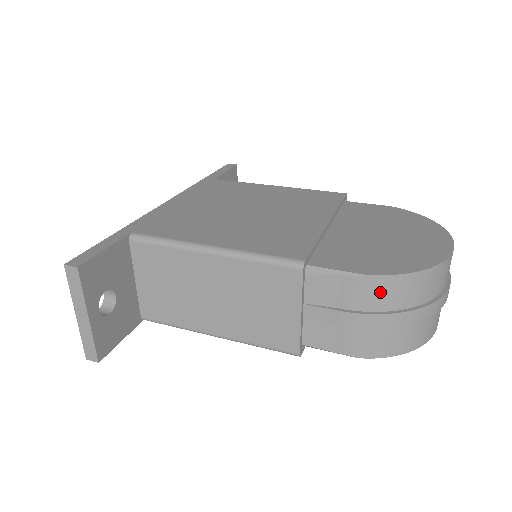
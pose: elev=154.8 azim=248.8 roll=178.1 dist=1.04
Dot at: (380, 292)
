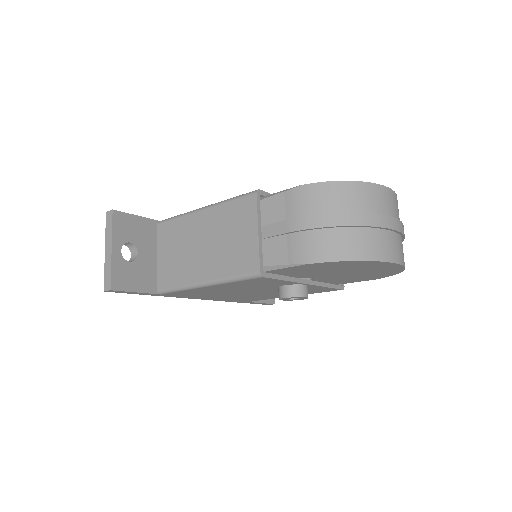
Dot at: (313, 198)
